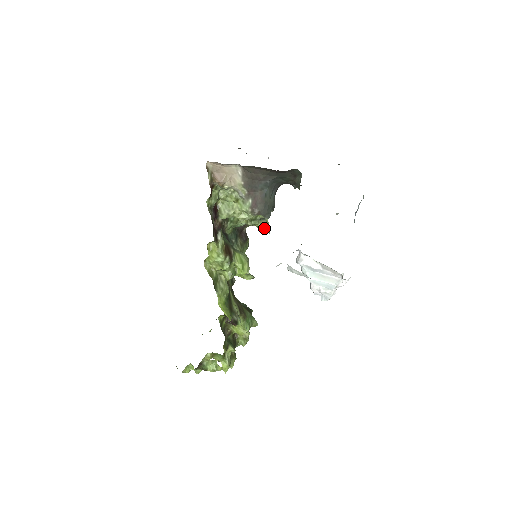
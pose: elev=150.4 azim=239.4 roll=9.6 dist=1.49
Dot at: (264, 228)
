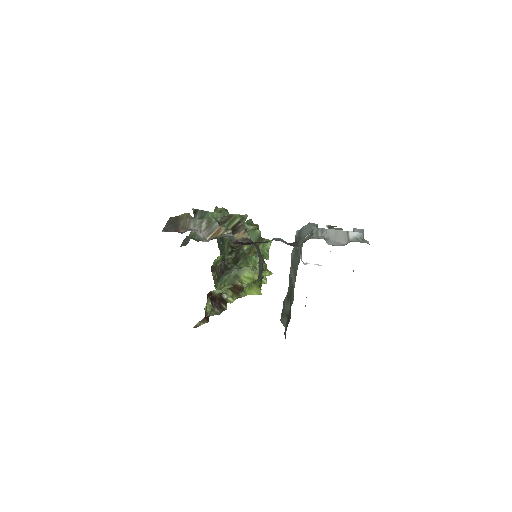
Dot at: (248, 231)
